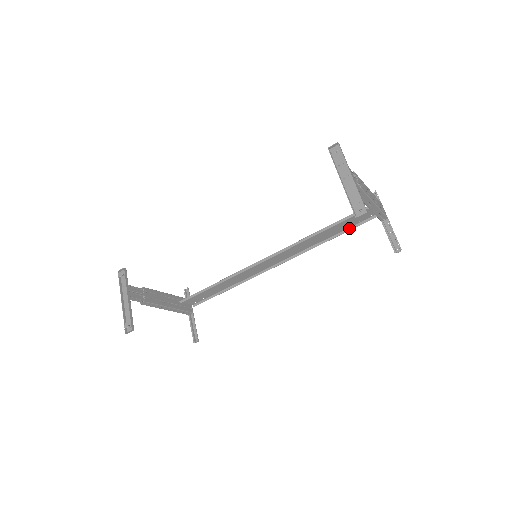
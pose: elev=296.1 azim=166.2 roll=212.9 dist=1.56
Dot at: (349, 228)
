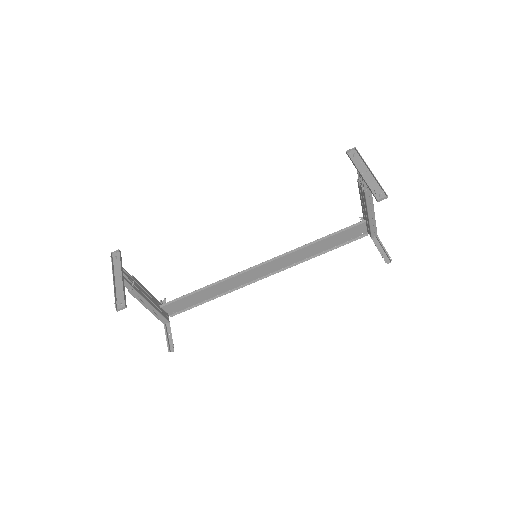
Dot at: (341, 244)
